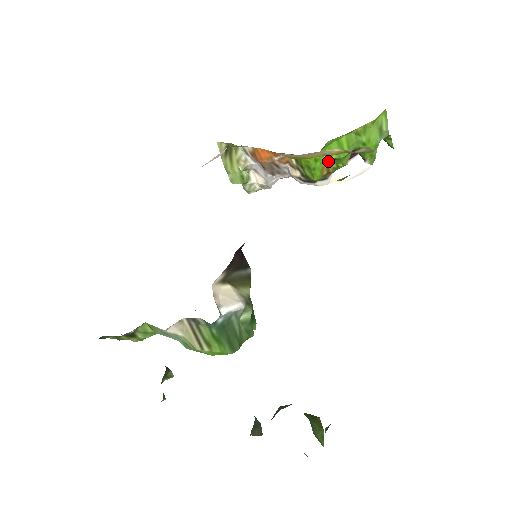
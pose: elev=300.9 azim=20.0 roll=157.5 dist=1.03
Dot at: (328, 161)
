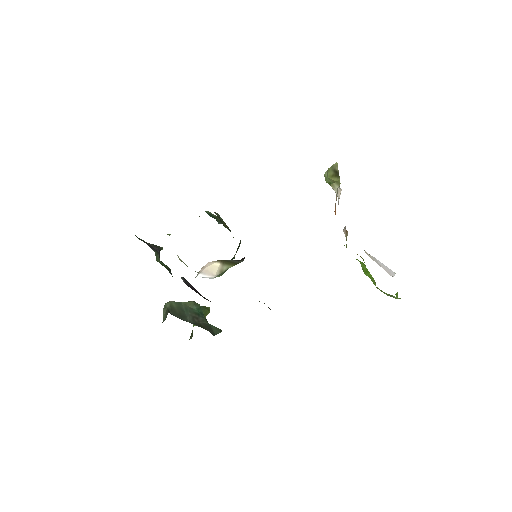
Dot at: occluded
